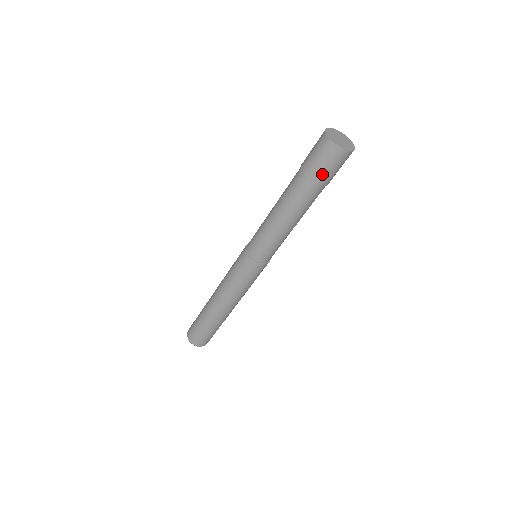
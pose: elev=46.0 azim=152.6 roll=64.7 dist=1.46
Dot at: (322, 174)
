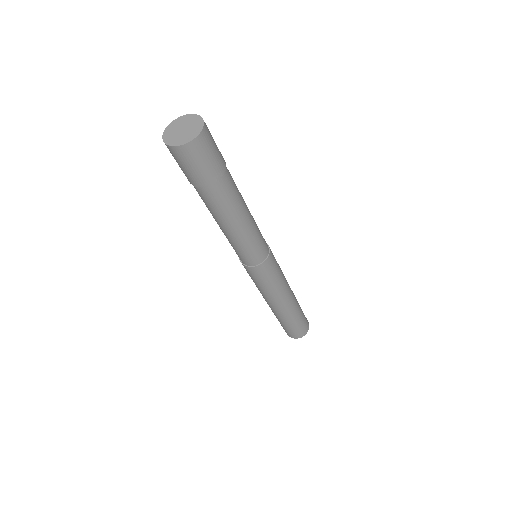
Dot at: (194, 177)
